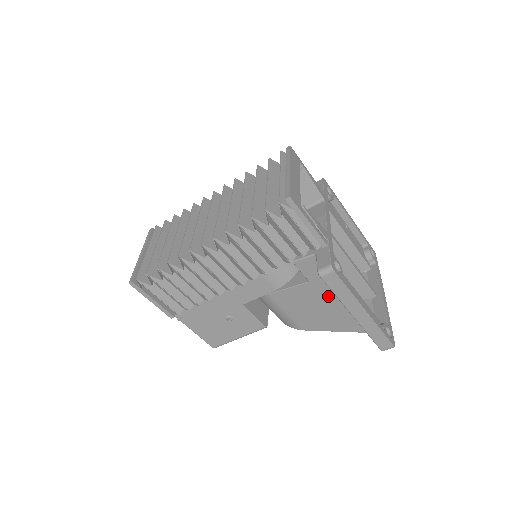
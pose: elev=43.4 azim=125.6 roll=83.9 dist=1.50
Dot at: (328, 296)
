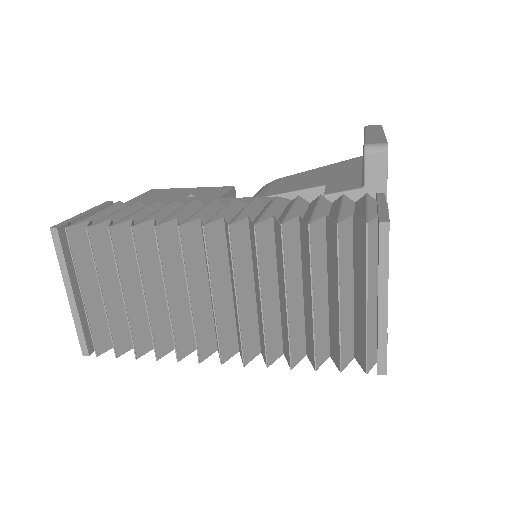
Dot at: occluded
